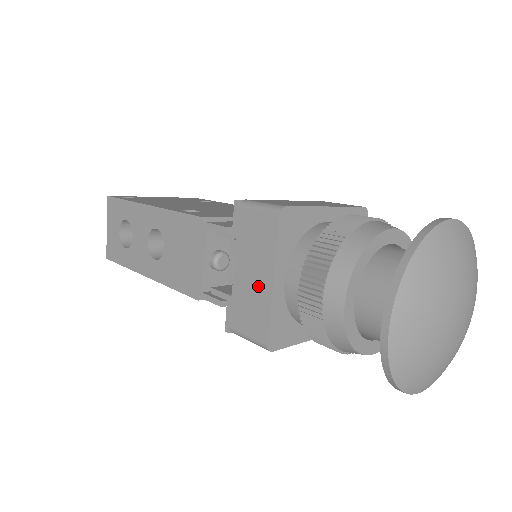
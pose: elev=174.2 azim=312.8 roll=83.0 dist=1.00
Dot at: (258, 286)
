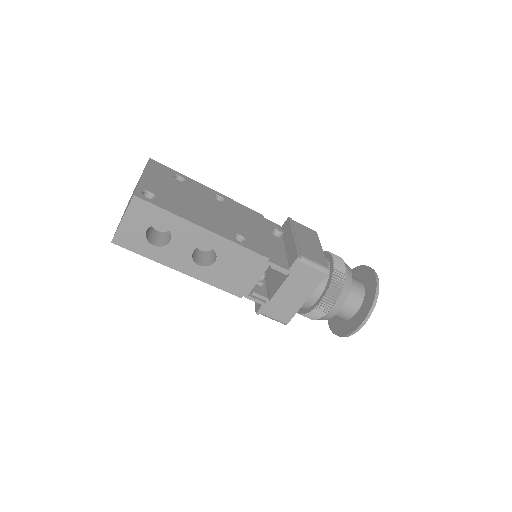
Dot at: (295, 300)
